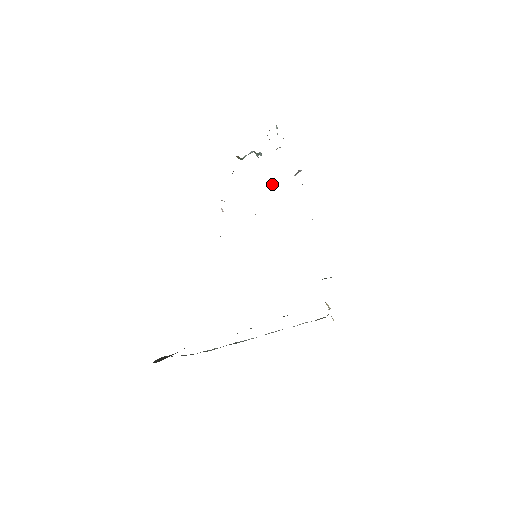
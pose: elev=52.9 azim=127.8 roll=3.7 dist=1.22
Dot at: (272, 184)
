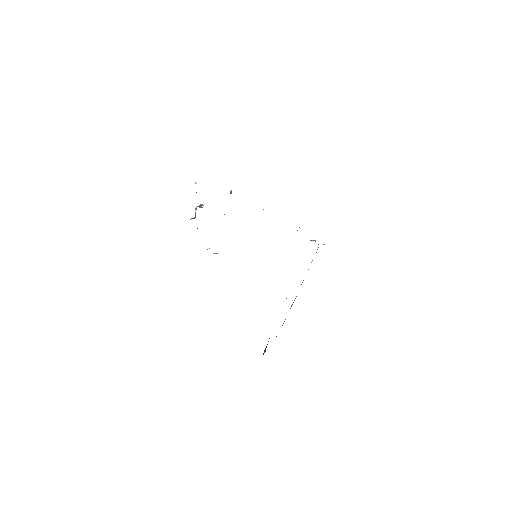
Dot at: occluded
